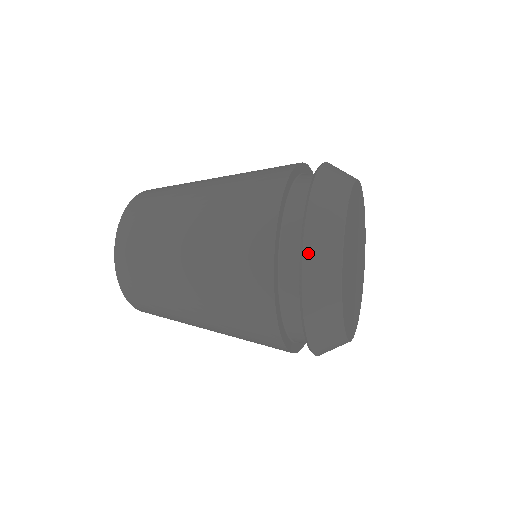
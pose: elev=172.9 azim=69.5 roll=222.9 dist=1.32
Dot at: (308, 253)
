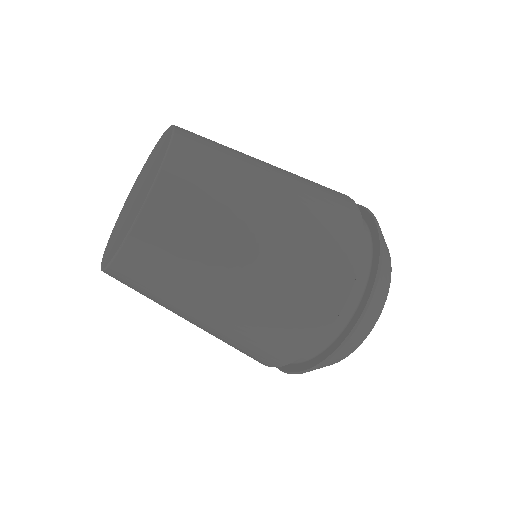
Dot at: occluded
